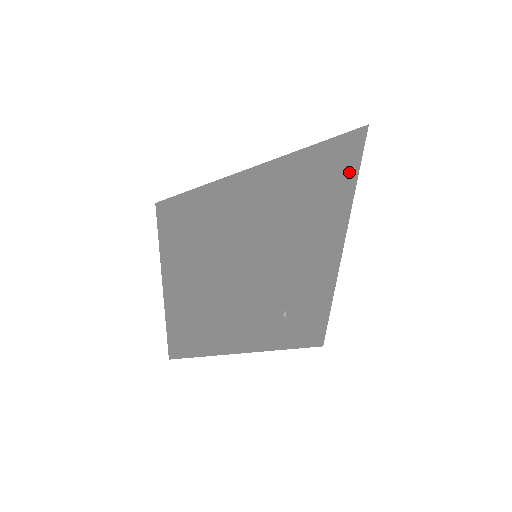
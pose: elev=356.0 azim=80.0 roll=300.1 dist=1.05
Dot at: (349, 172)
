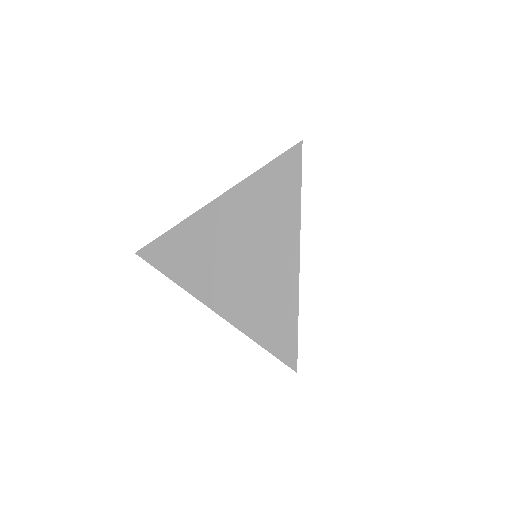
Dot at: occluded
